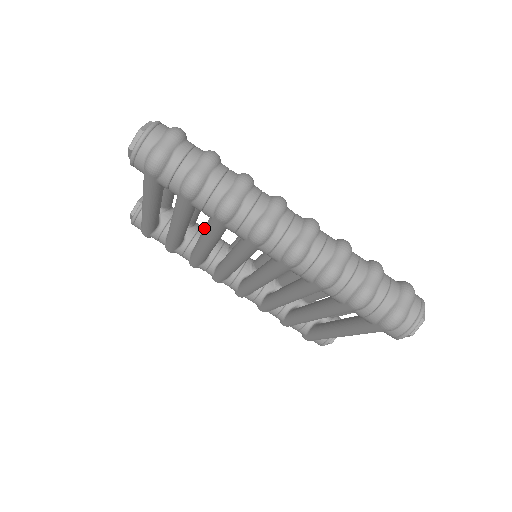
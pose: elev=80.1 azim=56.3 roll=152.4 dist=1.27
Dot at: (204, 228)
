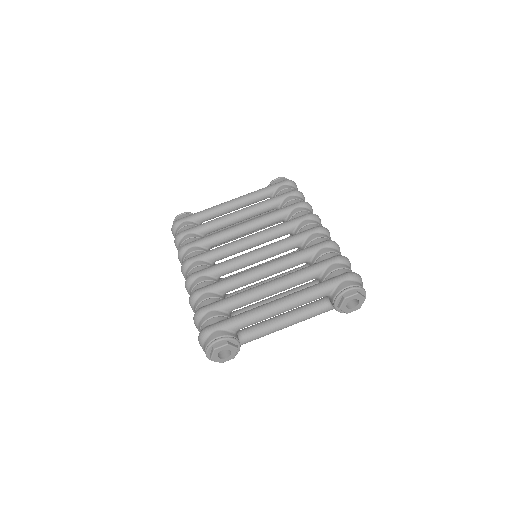
Dot at: occluded
